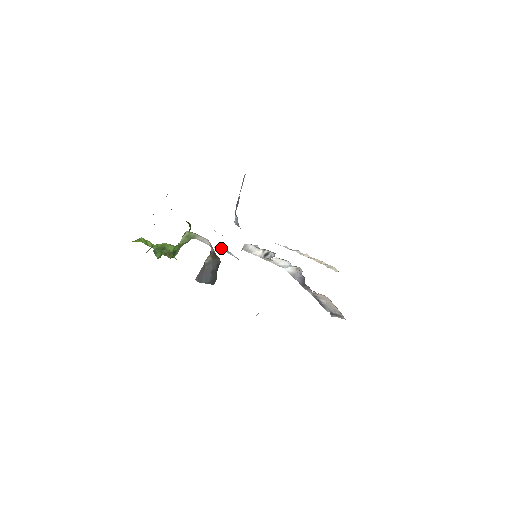
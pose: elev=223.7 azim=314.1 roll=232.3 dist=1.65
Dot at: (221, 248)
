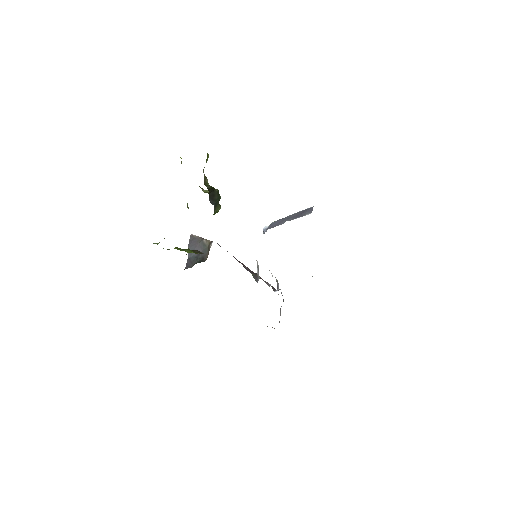
Dot at: occluded
